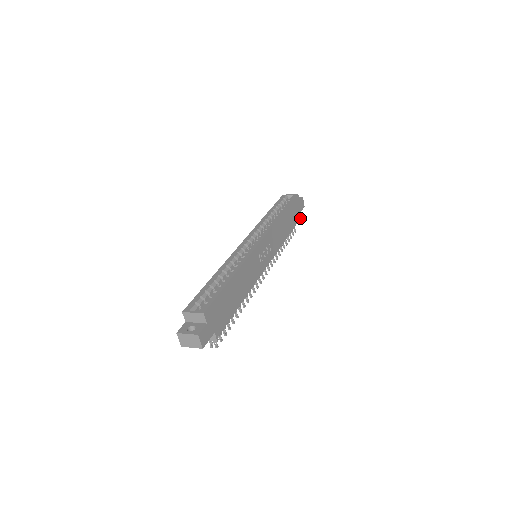
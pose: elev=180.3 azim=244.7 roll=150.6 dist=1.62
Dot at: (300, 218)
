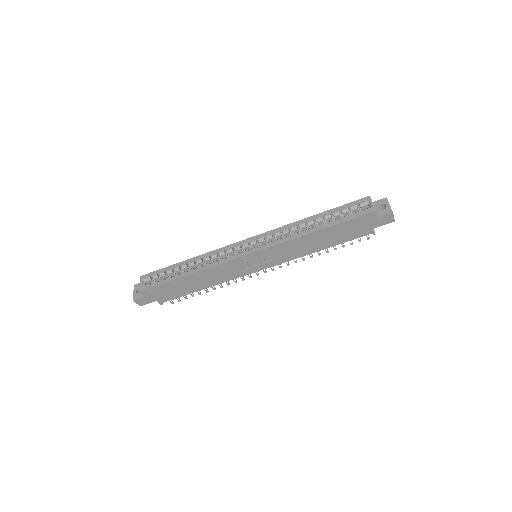
Dot at: (373, 232)
